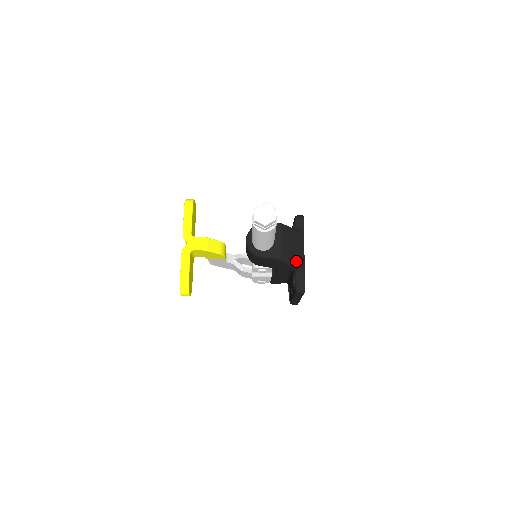
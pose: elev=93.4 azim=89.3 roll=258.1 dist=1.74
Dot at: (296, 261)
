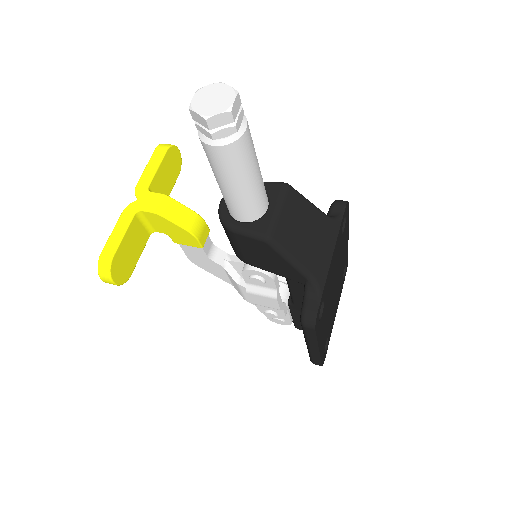
Dot at: (307, 262)
